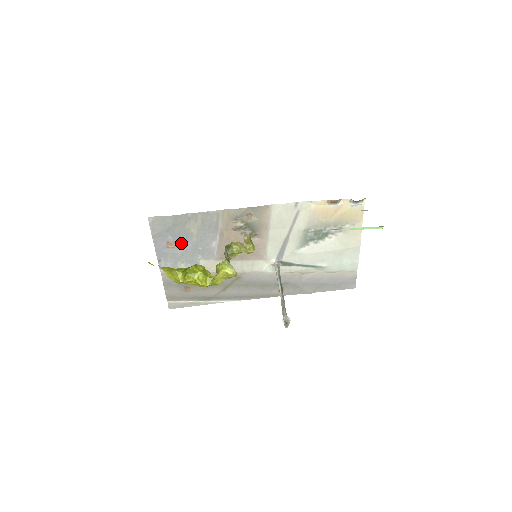
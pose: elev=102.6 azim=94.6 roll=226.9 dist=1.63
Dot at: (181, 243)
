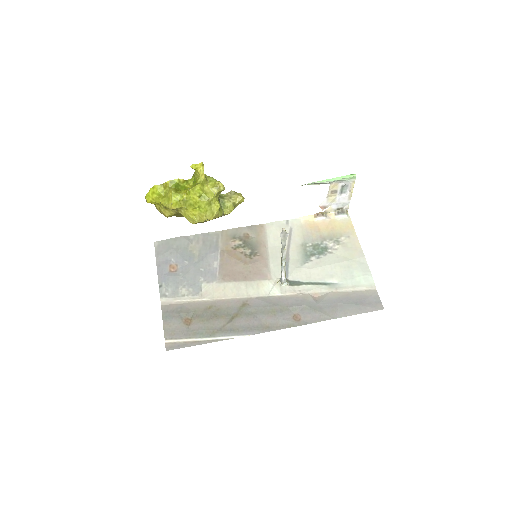
Dot at: (183, 266)
